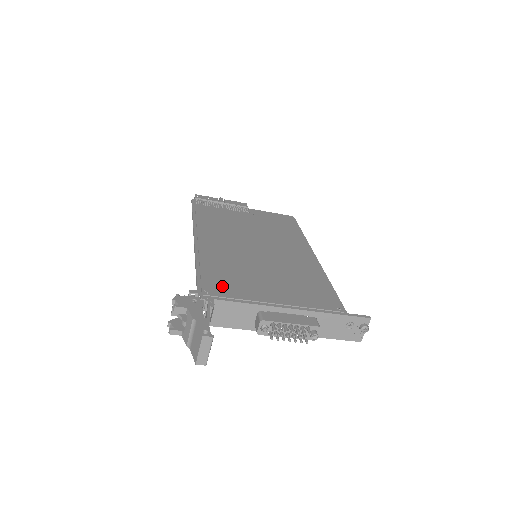
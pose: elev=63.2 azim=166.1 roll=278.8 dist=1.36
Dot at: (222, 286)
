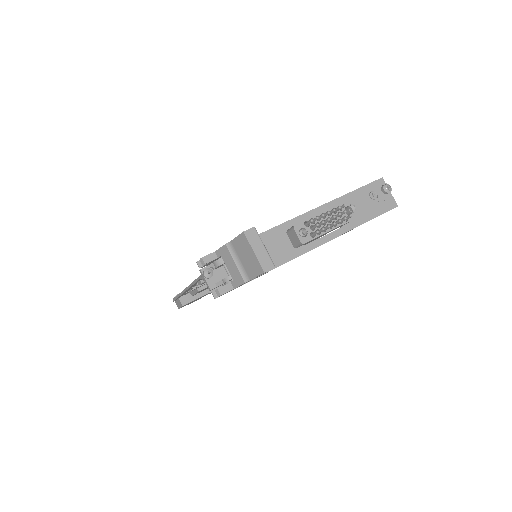
Dot at: occluded
